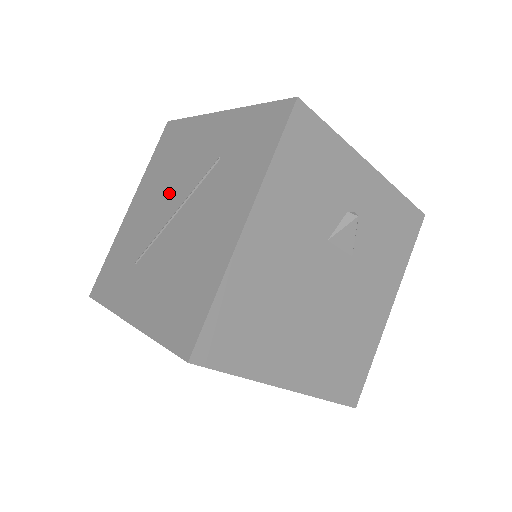
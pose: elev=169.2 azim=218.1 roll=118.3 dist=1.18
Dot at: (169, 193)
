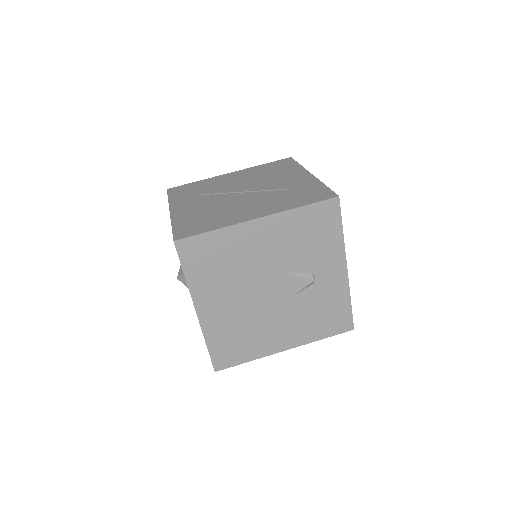
Dot at: (251, 183)
